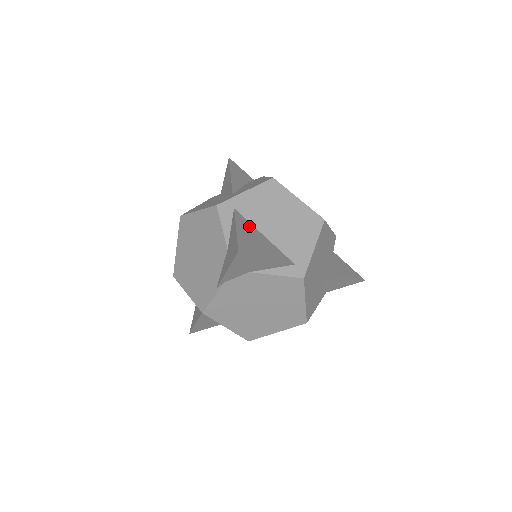
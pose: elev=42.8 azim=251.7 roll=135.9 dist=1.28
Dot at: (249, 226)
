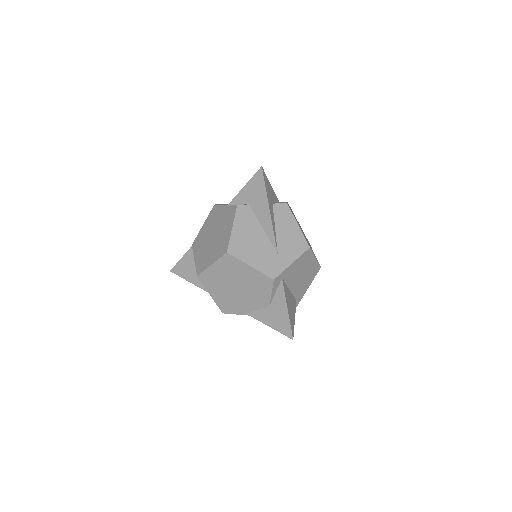
Dot at: (287, 291)
